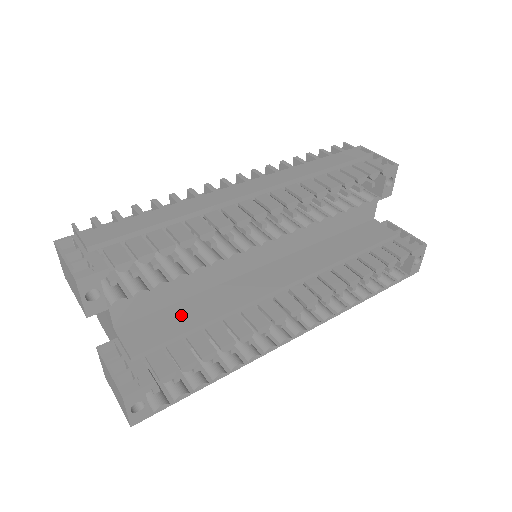
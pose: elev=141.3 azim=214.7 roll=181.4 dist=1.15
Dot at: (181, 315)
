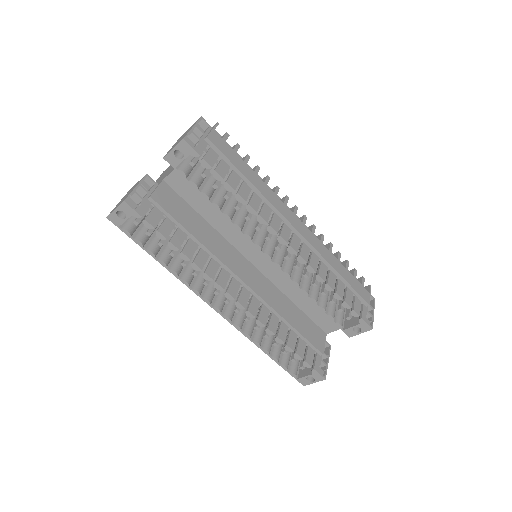
Dot at: (191, 219)
